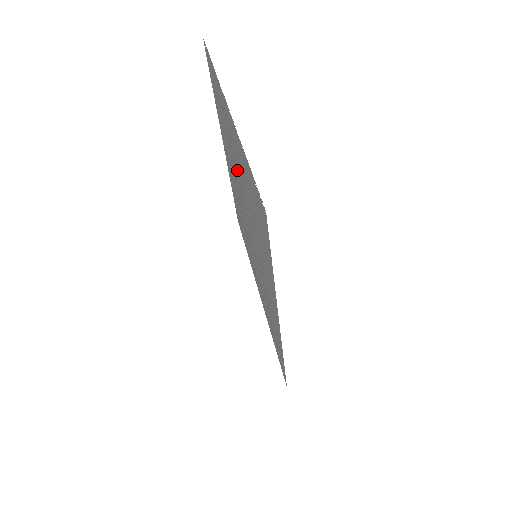
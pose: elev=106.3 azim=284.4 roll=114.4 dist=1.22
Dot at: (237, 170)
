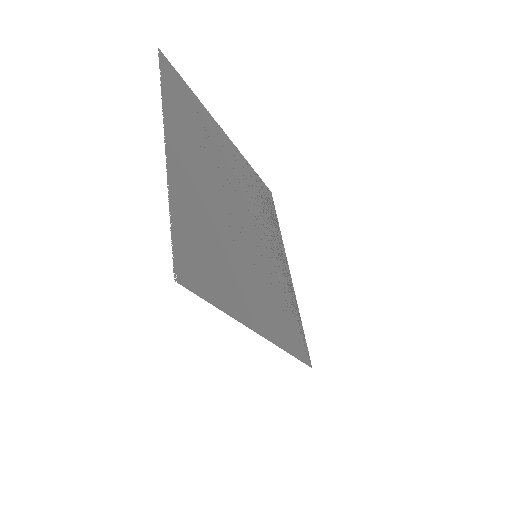
Dot at: (211, 185)
